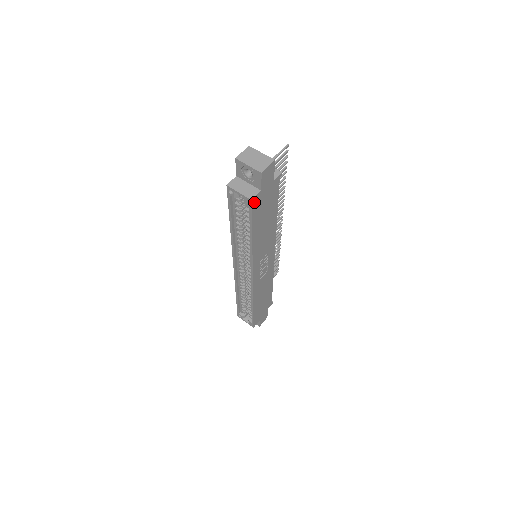
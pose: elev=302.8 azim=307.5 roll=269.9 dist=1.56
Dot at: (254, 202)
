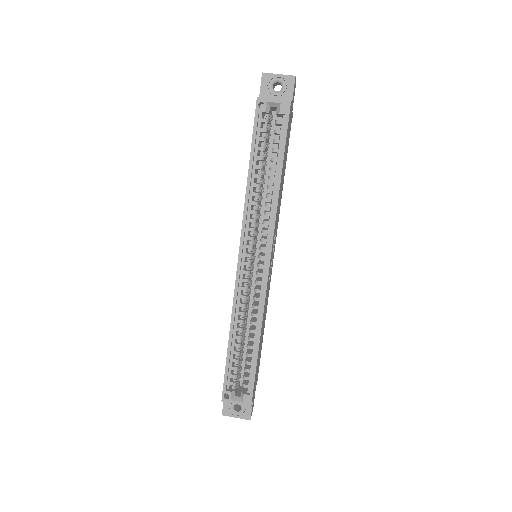
Dot at: (290, 109)
